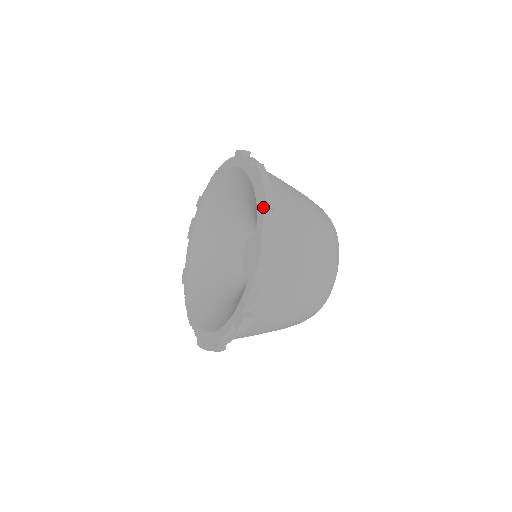
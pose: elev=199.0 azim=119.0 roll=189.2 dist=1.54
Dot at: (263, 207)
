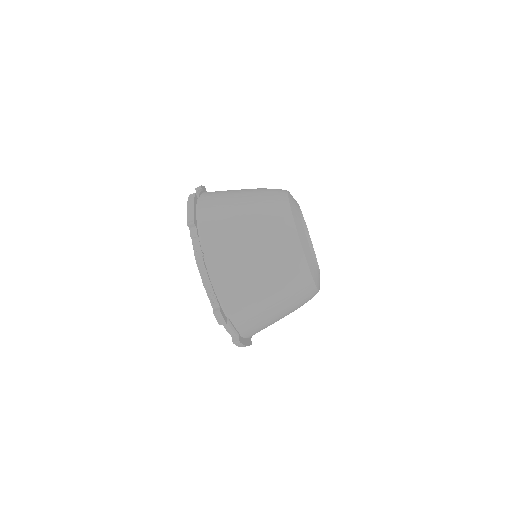
Dot at: (189, 227)
